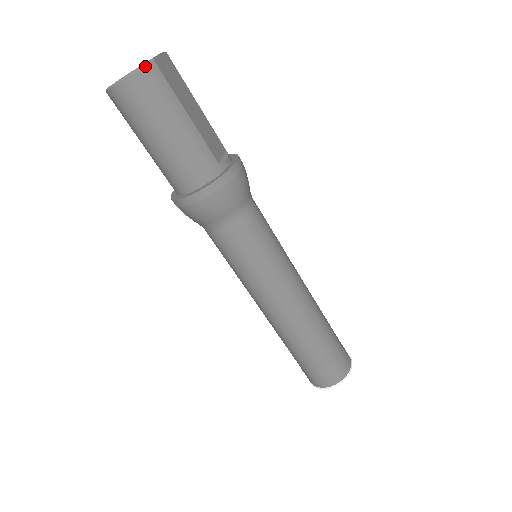
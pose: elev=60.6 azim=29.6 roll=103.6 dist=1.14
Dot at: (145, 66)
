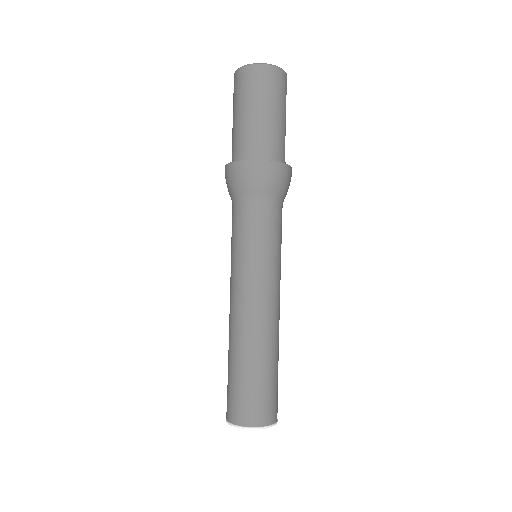
Dot at: (284, 71)
